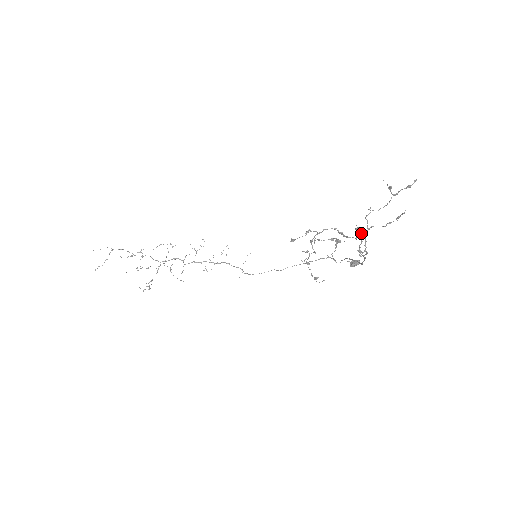
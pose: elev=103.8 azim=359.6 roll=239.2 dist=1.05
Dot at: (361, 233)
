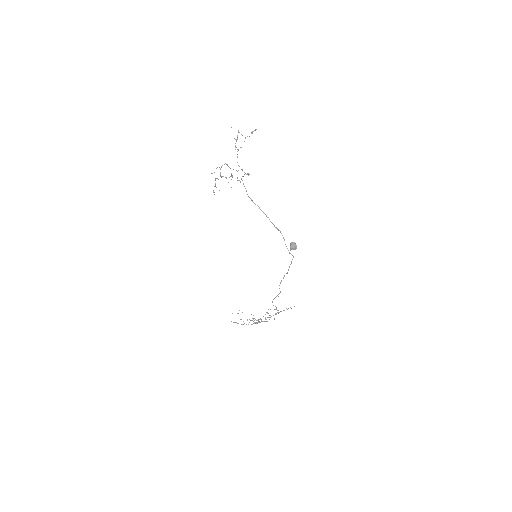
Dot at: occluded
